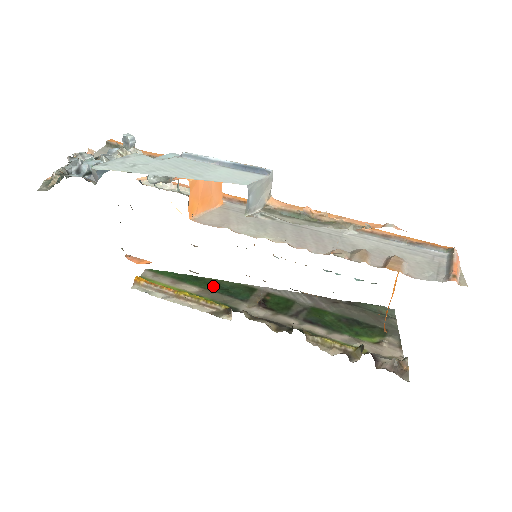
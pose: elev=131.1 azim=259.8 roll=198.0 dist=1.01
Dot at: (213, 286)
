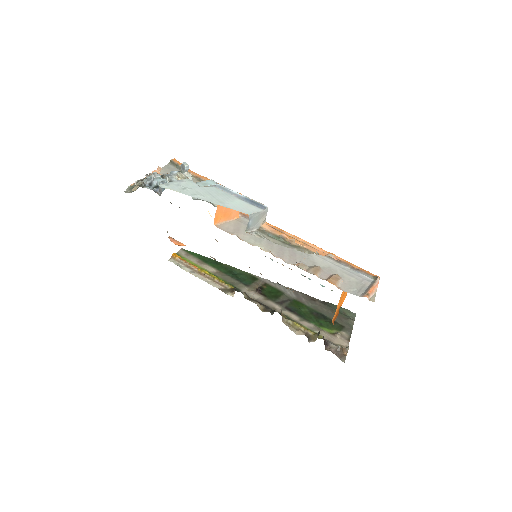
Dot at: (227, 270)
